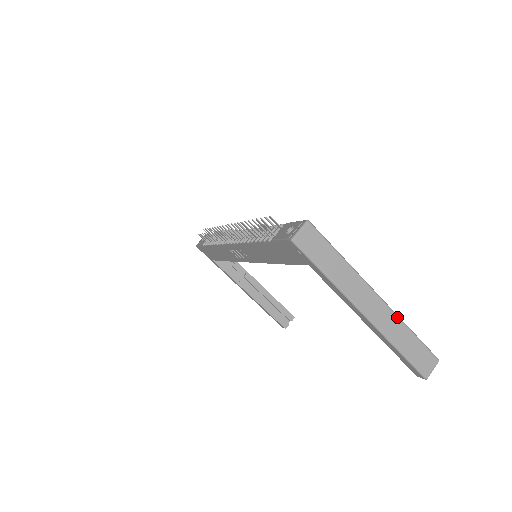
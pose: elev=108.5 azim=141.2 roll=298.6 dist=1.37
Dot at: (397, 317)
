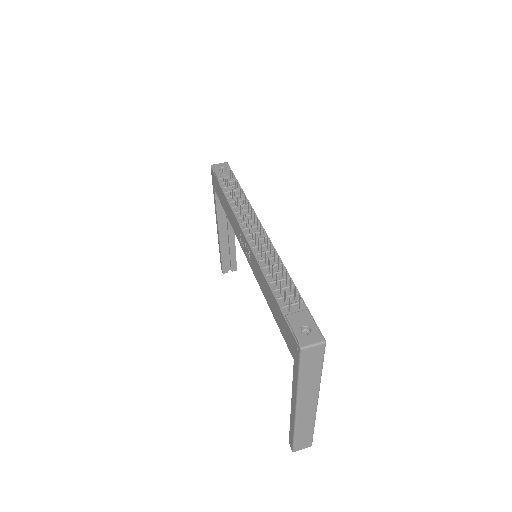
Dot at: (315, 417)
